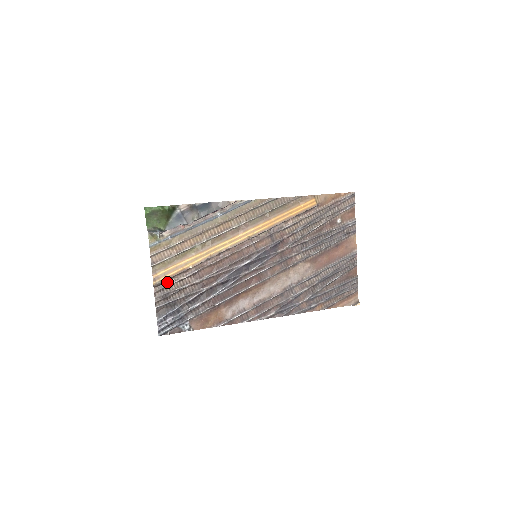
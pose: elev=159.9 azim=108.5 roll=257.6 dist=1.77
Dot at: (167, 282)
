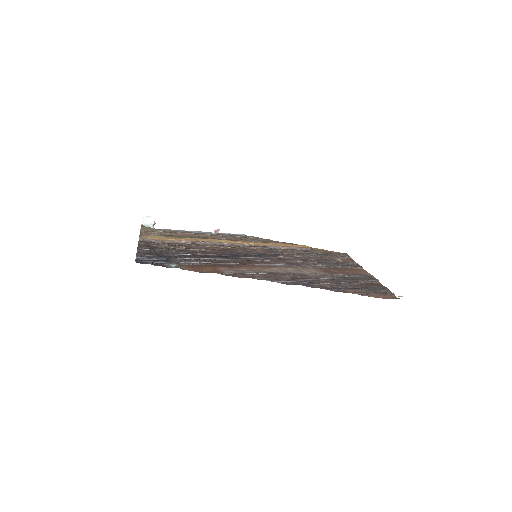
Dot at: (155, 244)
